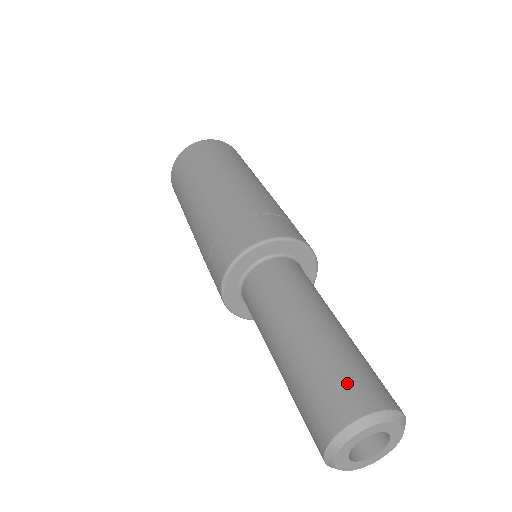
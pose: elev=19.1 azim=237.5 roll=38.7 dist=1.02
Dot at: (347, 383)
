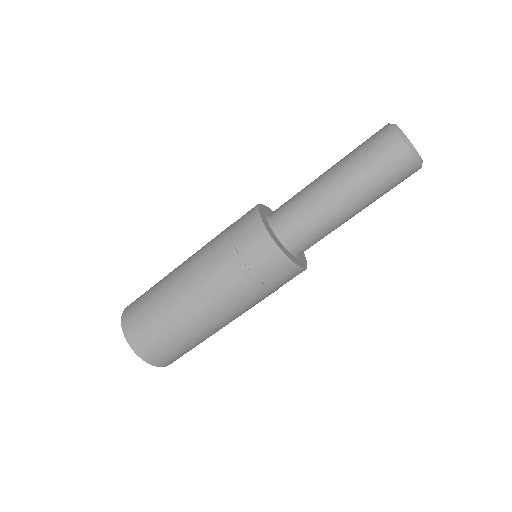
Dot at: occluded
